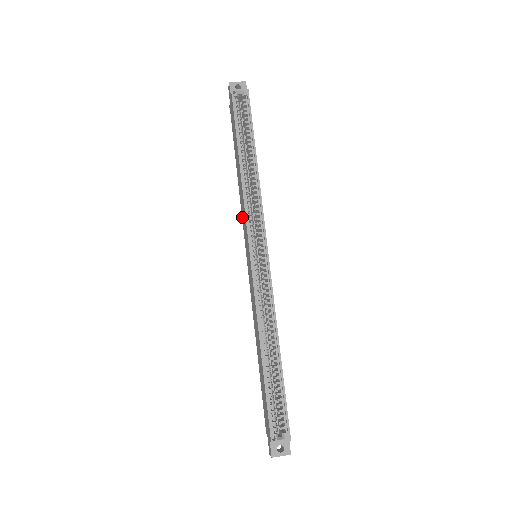
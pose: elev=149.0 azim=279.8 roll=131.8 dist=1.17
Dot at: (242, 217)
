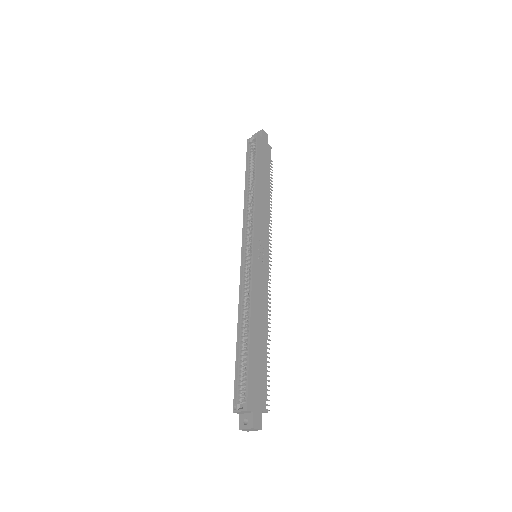
Dot at: occluded
